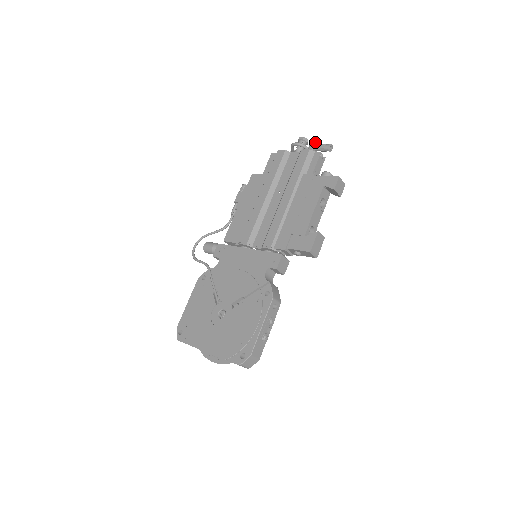
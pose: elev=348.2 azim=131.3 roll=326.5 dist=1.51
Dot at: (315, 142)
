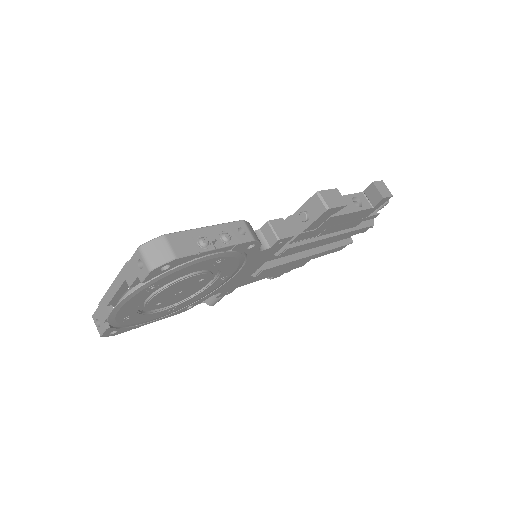
Dot at: occluded
